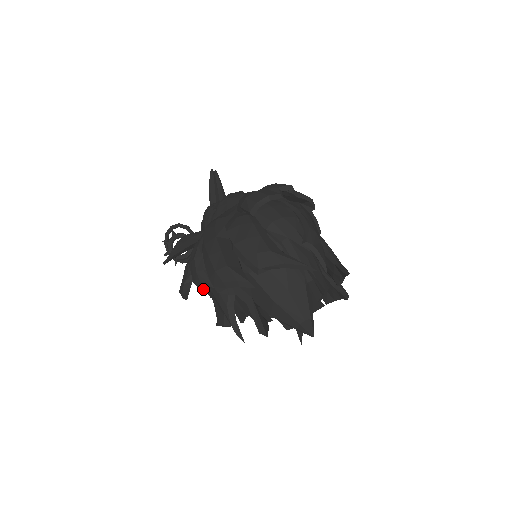
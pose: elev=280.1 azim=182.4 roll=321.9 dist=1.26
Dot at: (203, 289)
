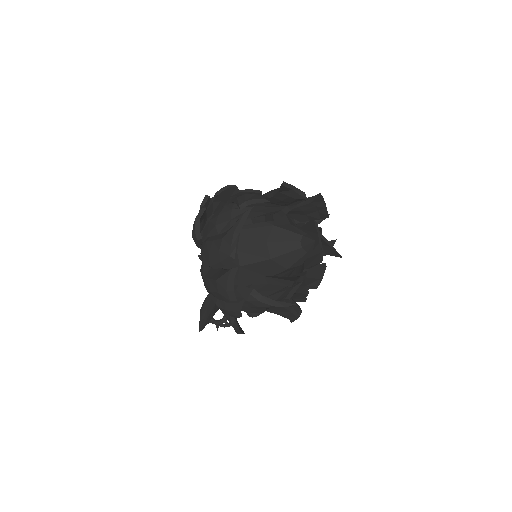
Dot at: (241, 313)
